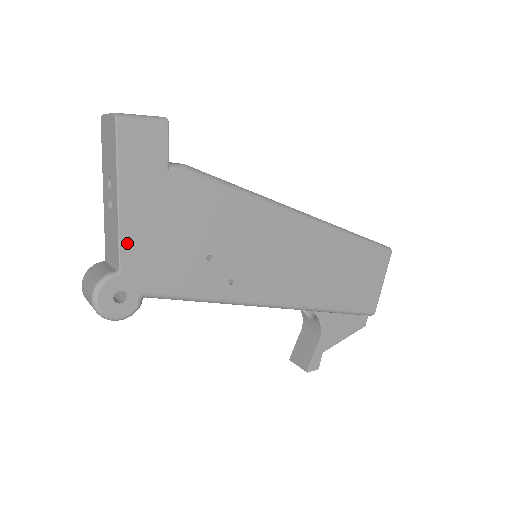
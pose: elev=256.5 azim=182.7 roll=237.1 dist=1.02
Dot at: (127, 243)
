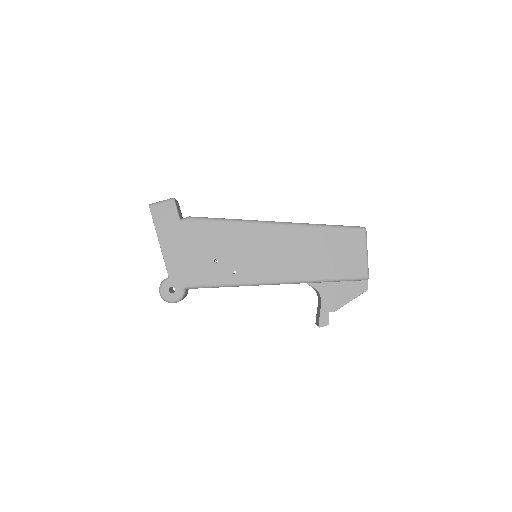
Dot at: (169, 262)
